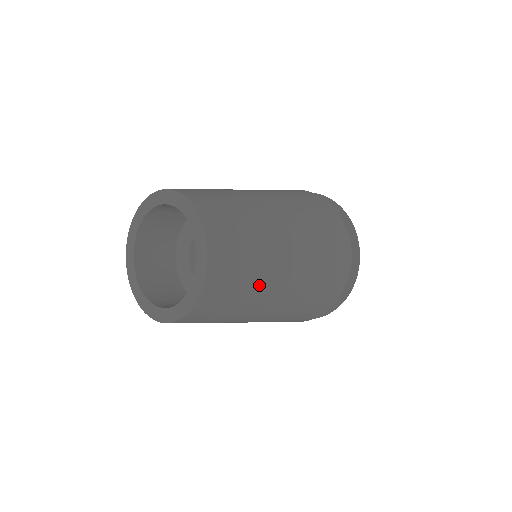
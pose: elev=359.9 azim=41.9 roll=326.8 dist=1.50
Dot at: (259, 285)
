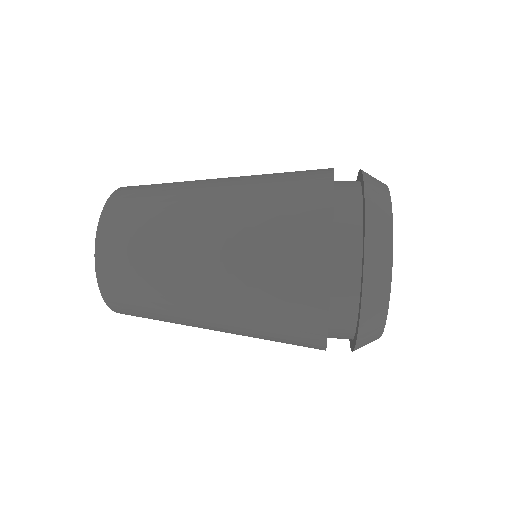
Dot at: (165, 272)
